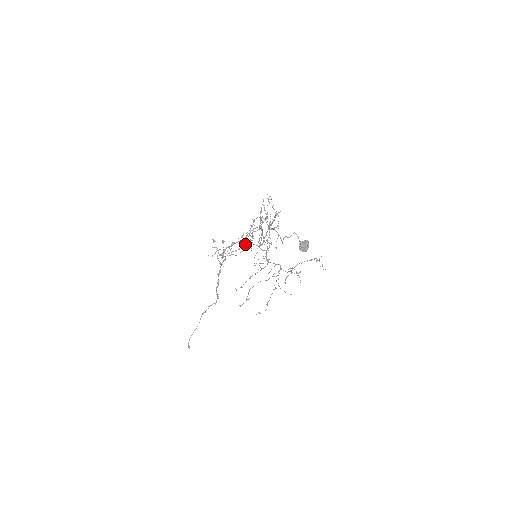
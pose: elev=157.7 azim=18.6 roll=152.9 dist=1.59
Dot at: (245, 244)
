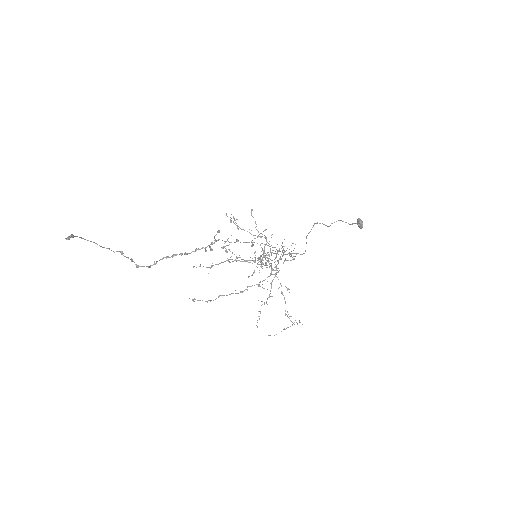
Dot at: occluded
